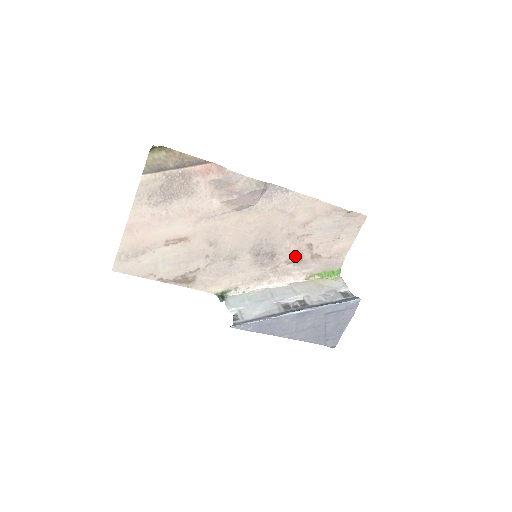
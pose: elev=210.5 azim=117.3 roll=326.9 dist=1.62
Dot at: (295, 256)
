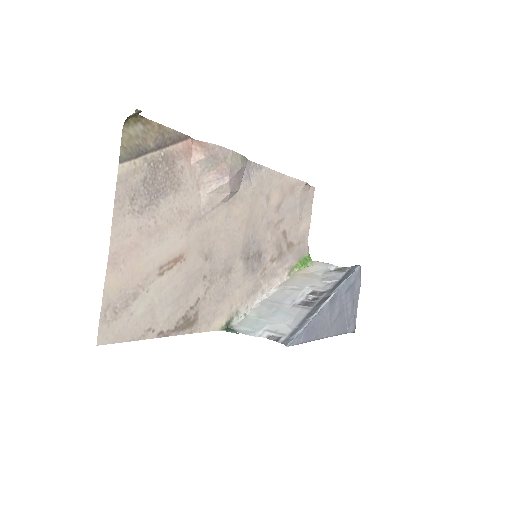
Dot at: (276, 250)
